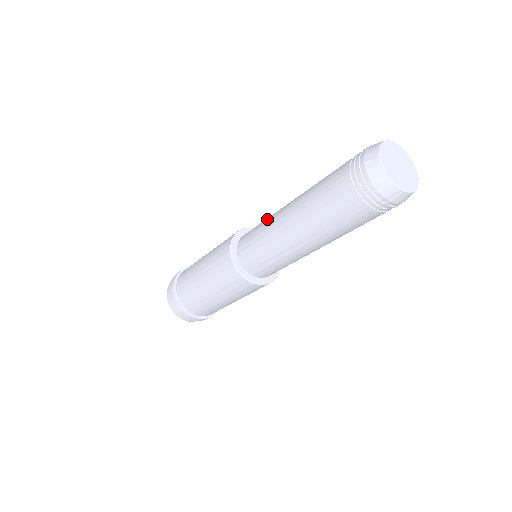
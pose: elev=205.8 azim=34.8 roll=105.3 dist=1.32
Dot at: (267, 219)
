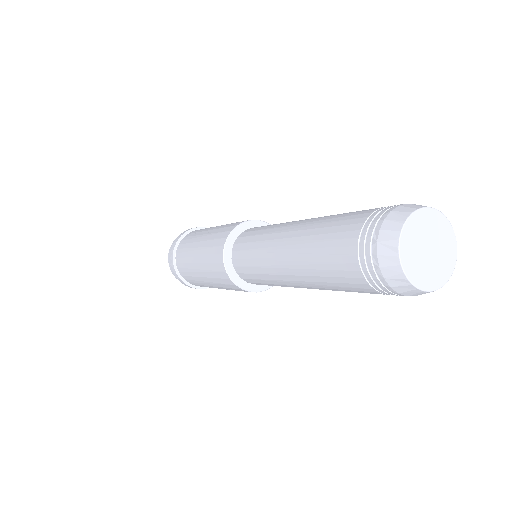
Dot at: (261, 241)
